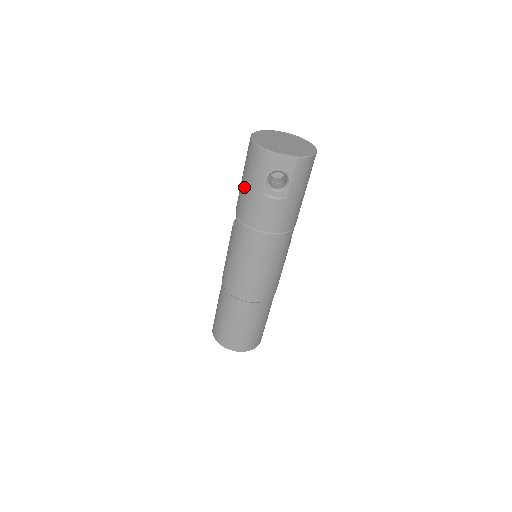
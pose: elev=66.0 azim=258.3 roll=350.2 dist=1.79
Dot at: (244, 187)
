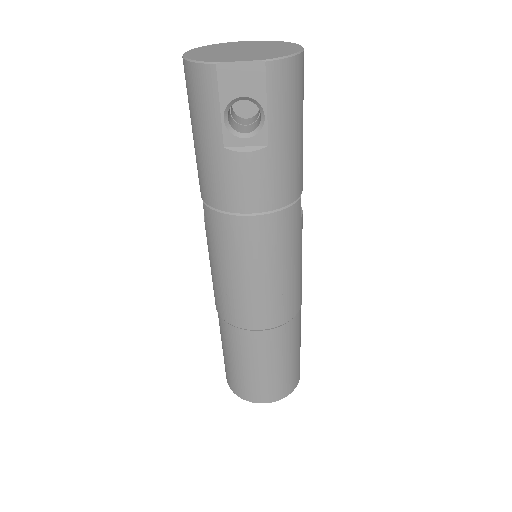
Dot at: (196, 146)
